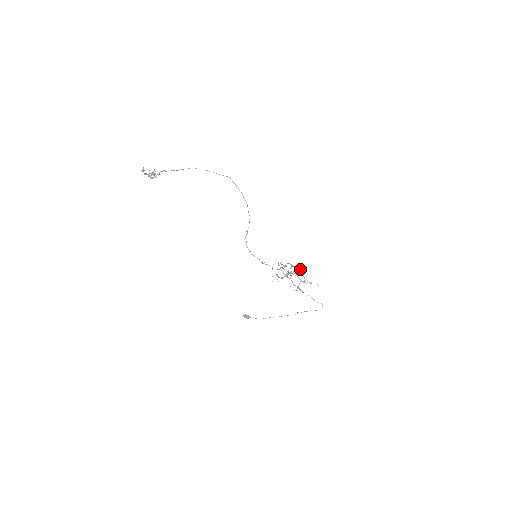
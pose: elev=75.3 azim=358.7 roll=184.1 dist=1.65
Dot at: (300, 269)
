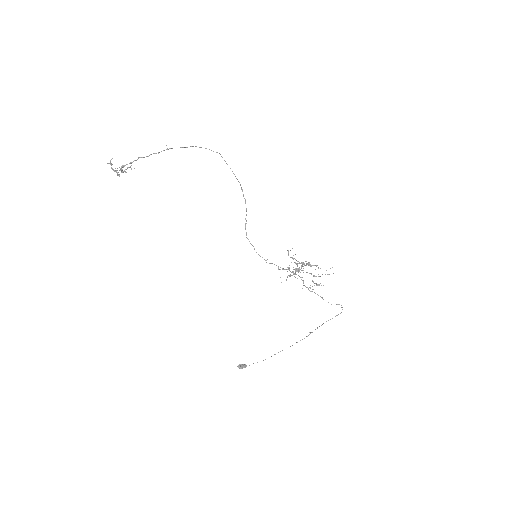
Dot at: occluded
